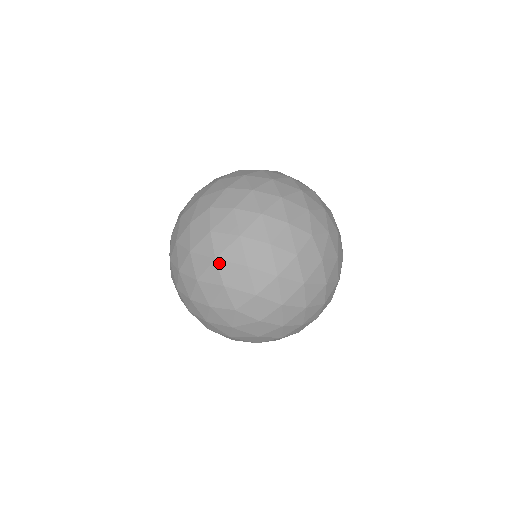
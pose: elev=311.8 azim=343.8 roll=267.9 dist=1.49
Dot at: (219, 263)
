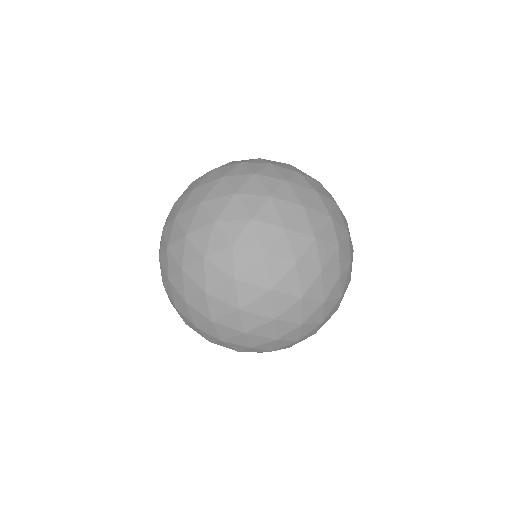
Dot at: (205, 204)
